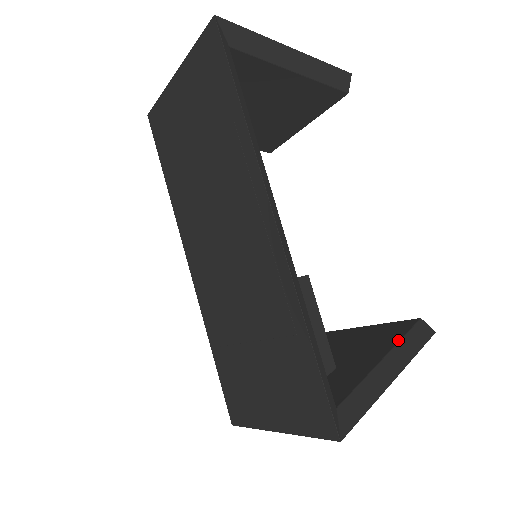
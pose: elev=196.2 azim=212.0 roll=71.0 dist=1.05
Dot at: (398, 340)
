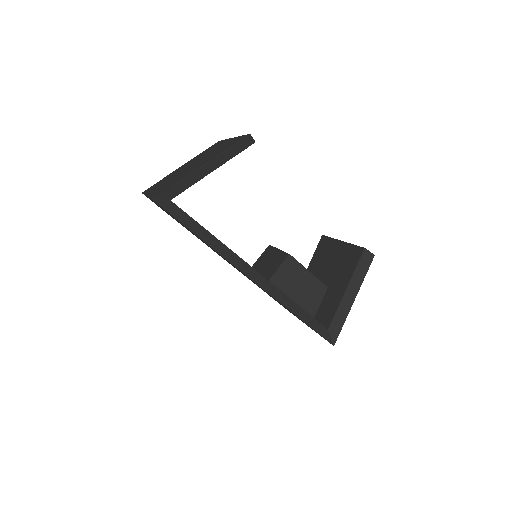
Dot at: (353, 271)
